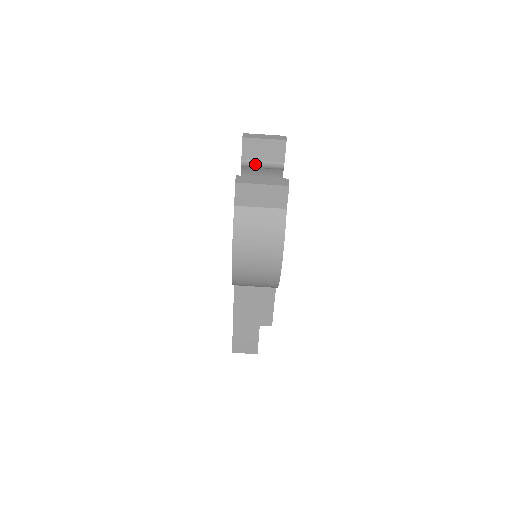
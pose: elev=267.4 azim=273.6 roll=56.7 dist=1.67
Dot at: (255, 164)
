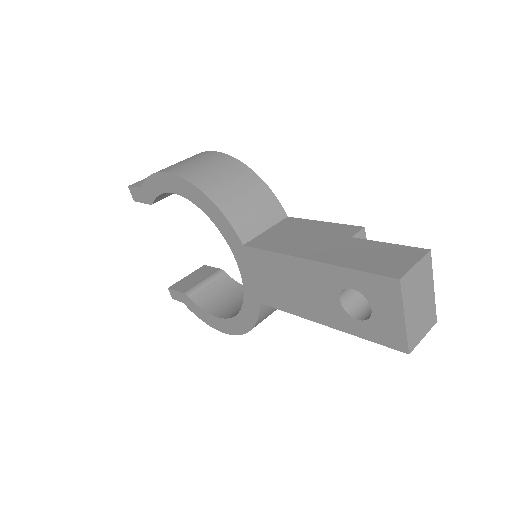
Dot at: (197, 286)
